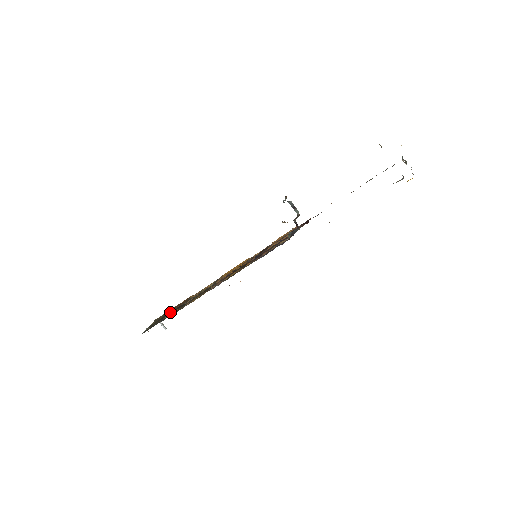
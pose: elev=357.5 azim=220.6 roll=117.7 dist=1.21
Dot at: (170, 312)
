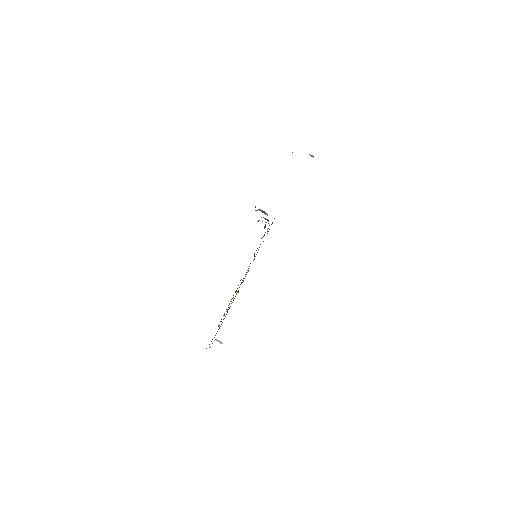
Dot at: (219, 325)
